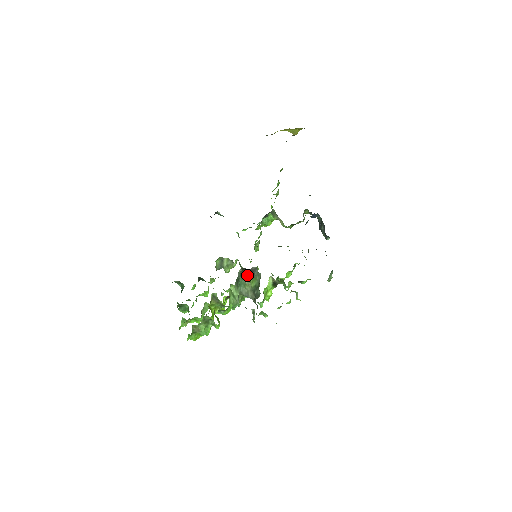
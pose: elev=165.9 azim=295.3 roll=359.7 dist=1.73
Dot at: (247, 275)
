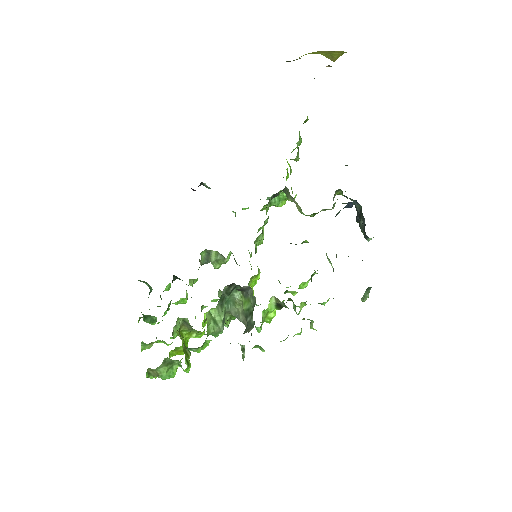
Dot at: occluded
